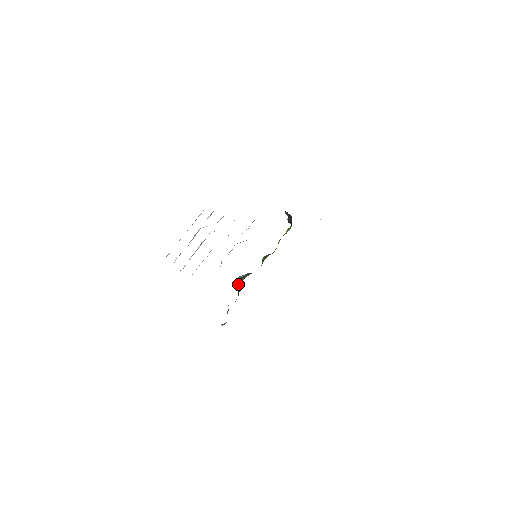
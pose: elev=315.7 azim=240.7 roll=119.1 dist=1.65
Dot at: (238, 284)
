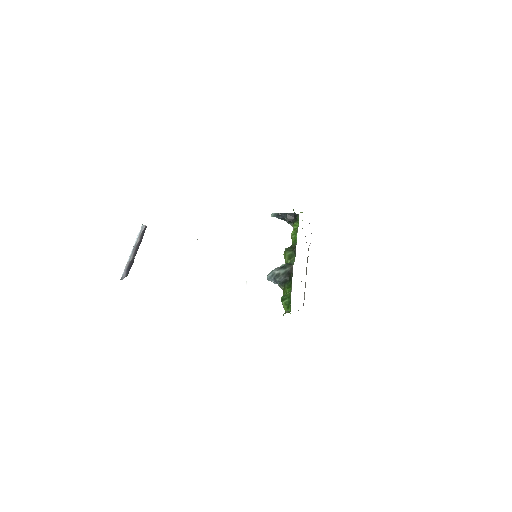
Dot at: (283, 274)
